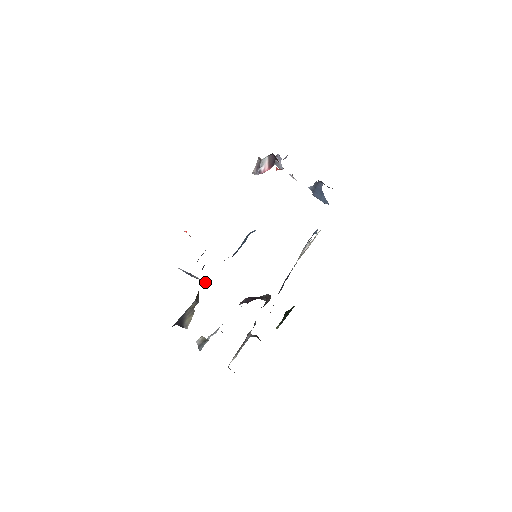
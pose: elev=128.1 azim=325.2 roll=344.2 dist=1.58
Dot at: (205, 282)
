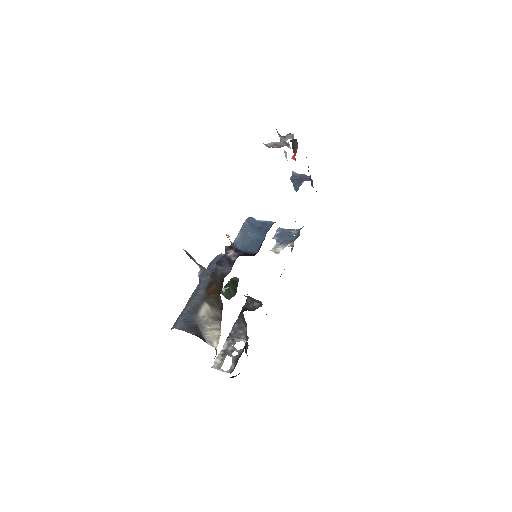
Dot at: (201, 267)
